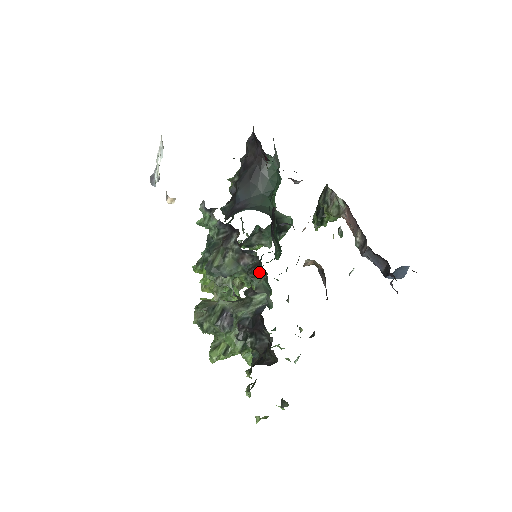
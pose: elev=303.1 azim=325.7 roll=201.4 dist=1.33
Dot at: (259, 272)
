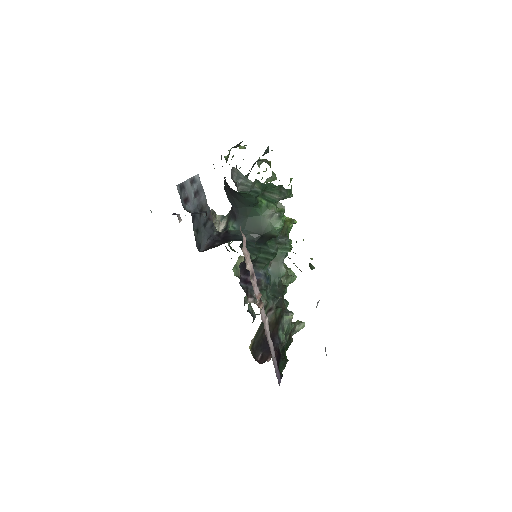
Dot at: occluded
